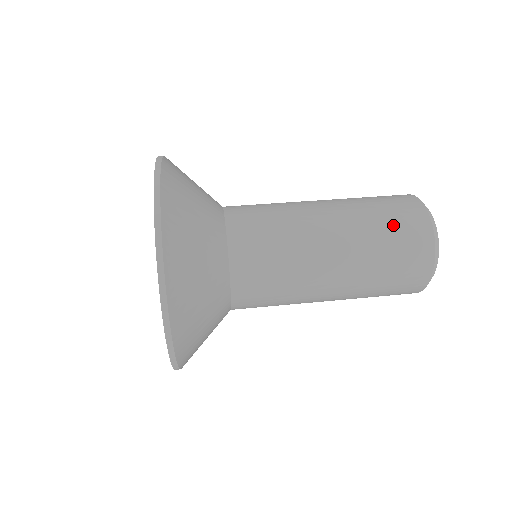
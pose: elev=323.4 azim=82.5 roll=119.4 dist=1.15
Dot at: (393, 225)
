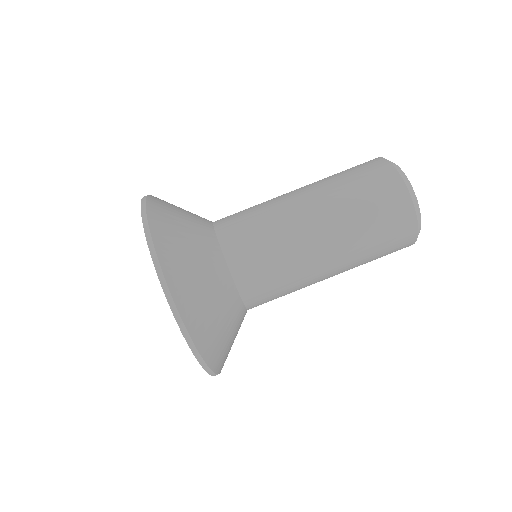
Dot at: (364, 187)
